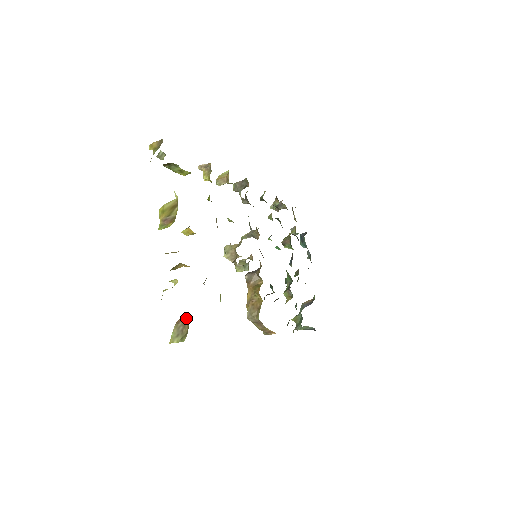
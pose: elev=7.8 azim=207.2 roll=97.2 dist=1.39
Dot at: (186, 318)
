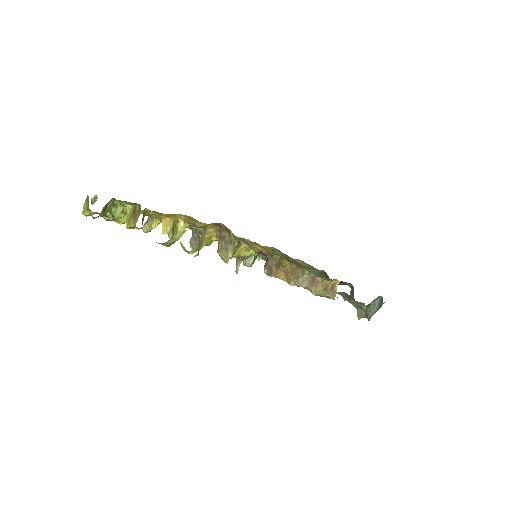
Dot at: (219, 234)
